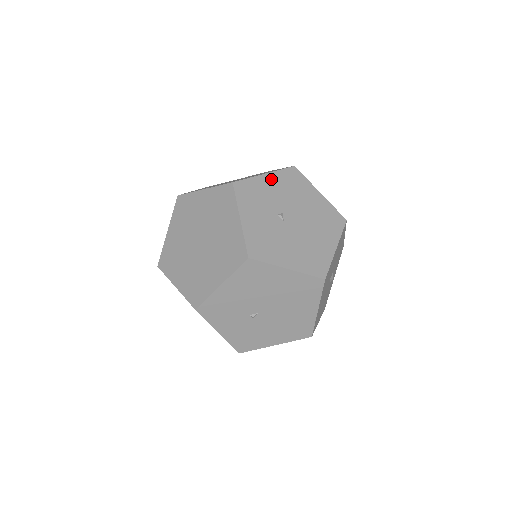
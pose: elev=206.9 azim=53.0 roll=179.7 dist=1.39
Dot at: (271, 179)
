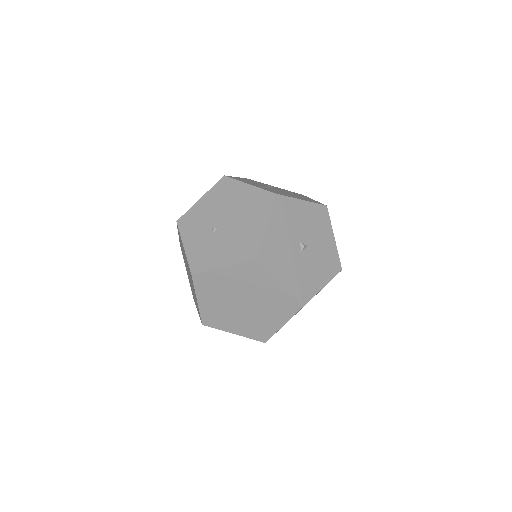
Dot at: occluded
